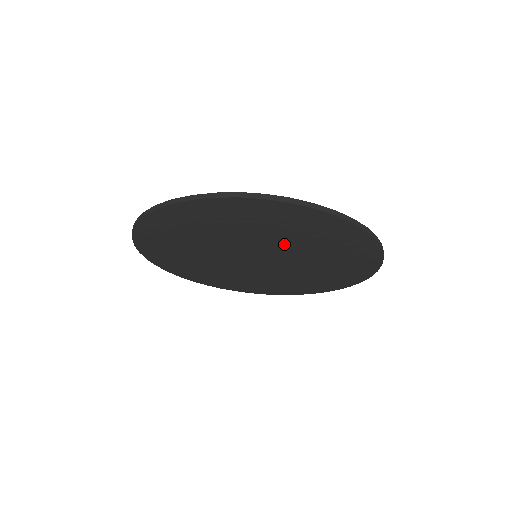
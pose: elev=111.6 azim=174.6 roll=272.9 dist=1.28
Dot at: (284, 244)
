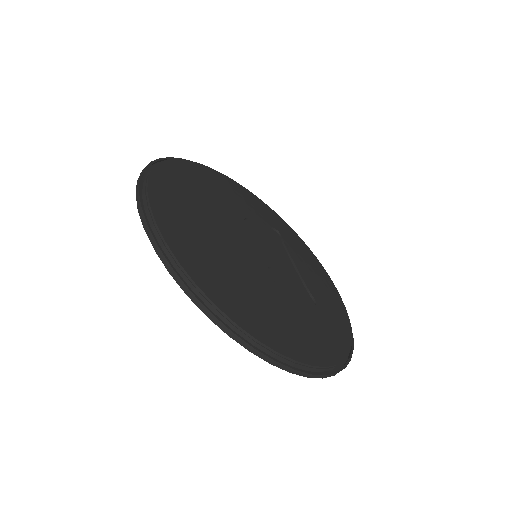
Dot at: occluded
